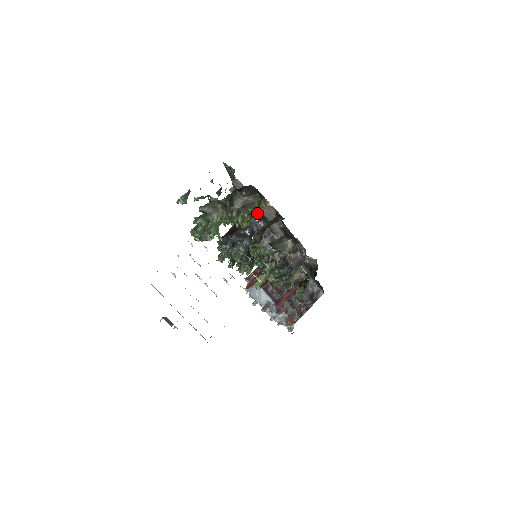
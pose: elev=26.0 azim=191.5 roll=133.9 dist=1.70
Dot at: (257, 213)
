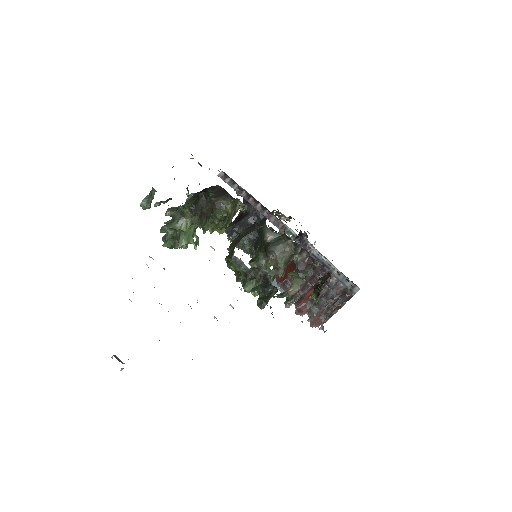
Dot at: (257, 201)
